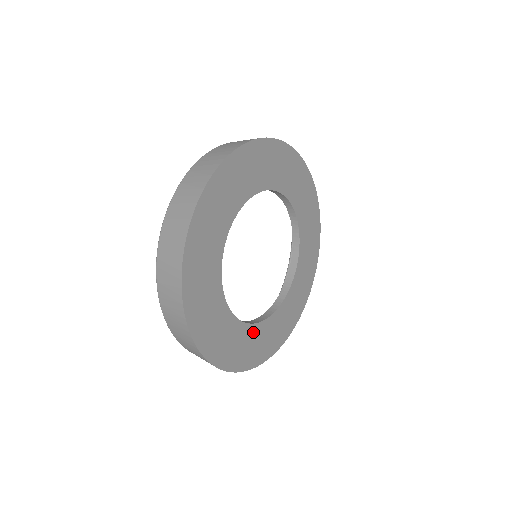
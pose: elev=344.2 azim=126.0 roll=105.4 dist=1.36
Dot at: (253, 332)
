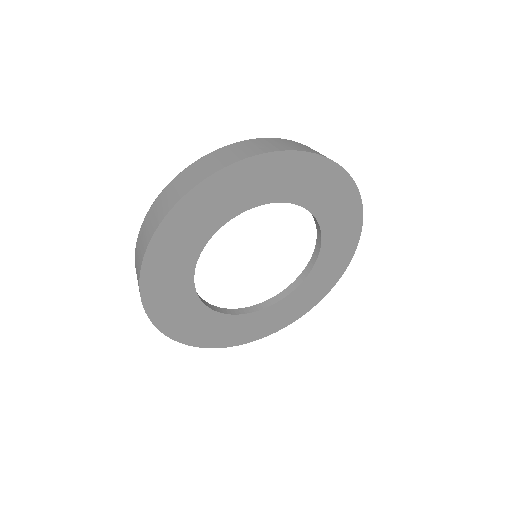
Dot at: (249, 319)
